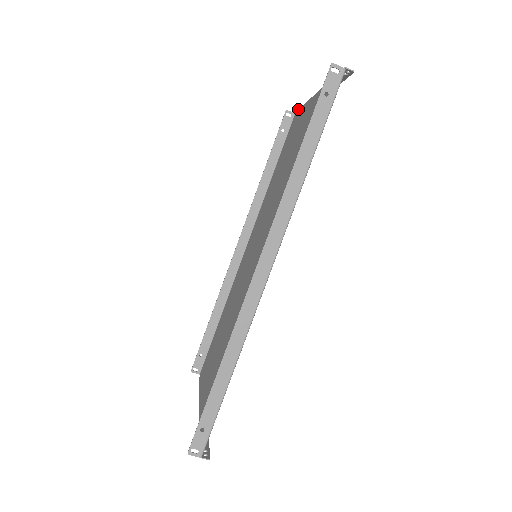
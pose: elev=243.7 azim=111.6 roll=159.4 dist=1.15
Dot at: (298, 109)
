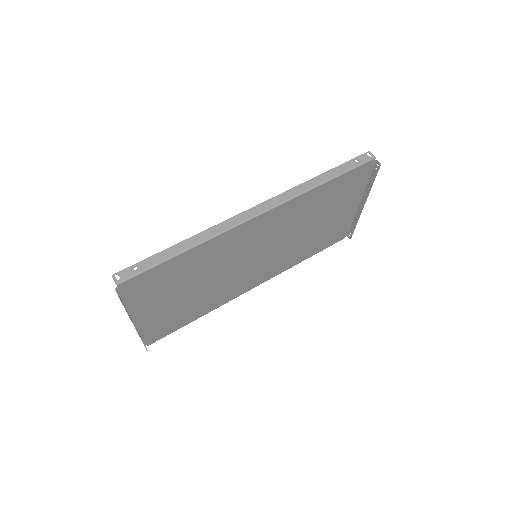
Dot at: (347, 232)
